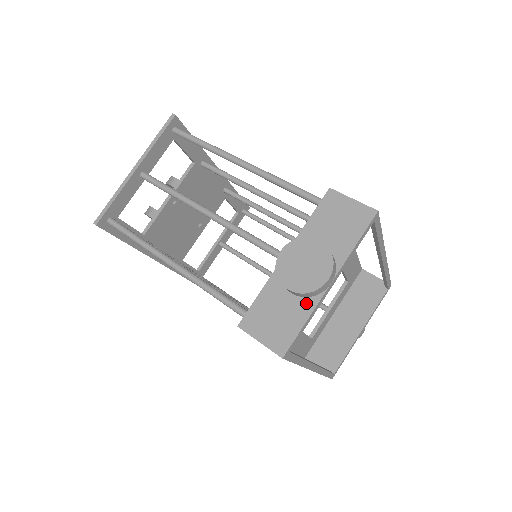
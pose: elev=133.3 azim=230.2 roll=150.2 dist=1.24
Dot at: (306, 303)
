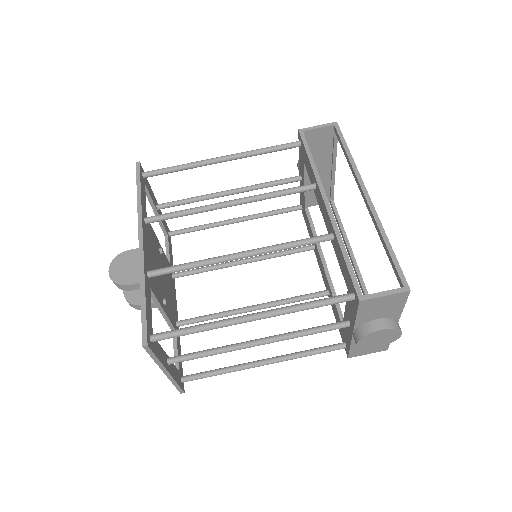
Dot at: occluded
